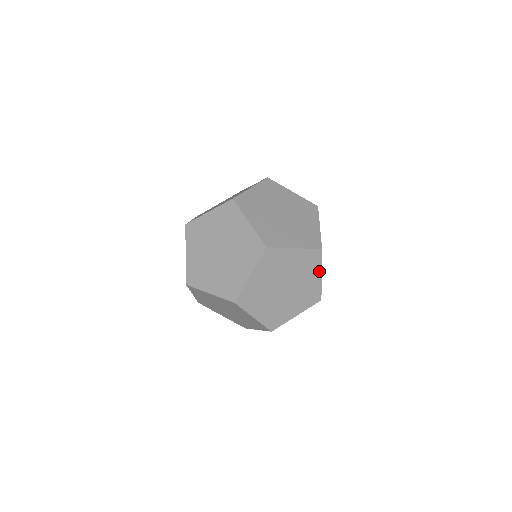
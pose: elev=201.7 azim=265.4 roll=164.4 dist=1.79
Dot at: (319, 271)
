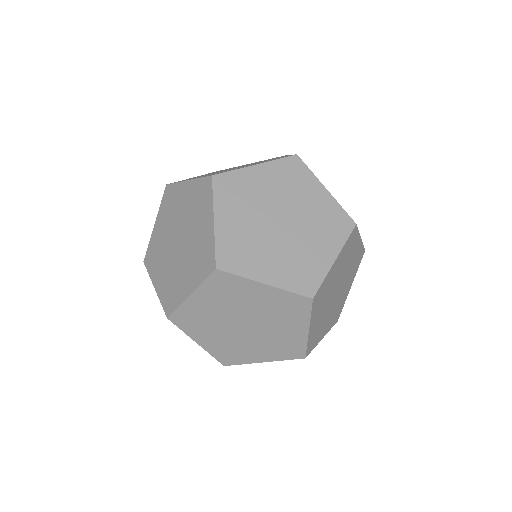
Dot at: occluded
